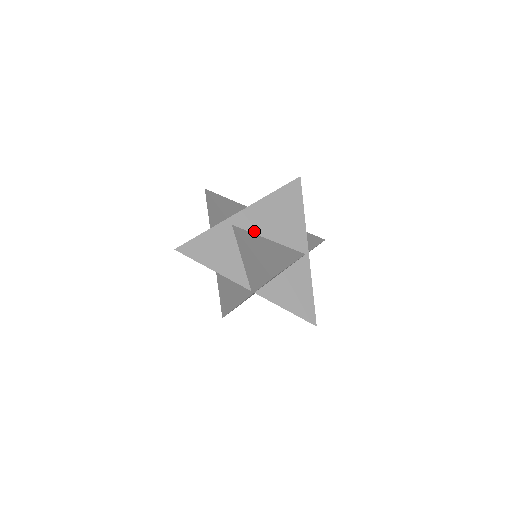
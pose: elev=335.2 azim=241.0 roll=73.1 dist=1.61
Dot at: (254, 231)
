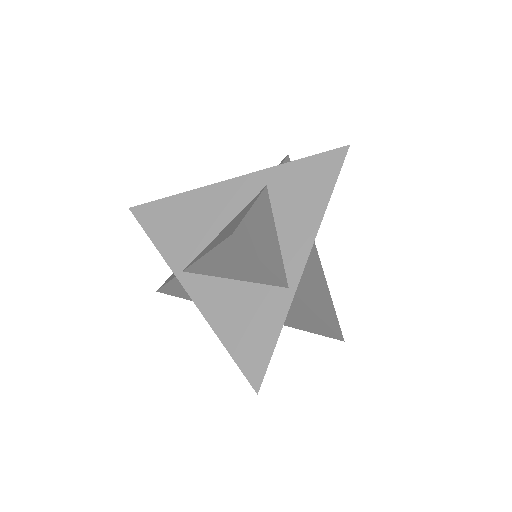
Dot at: occluded
